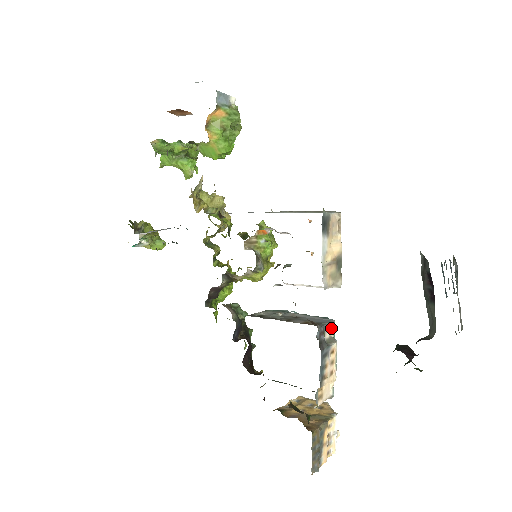
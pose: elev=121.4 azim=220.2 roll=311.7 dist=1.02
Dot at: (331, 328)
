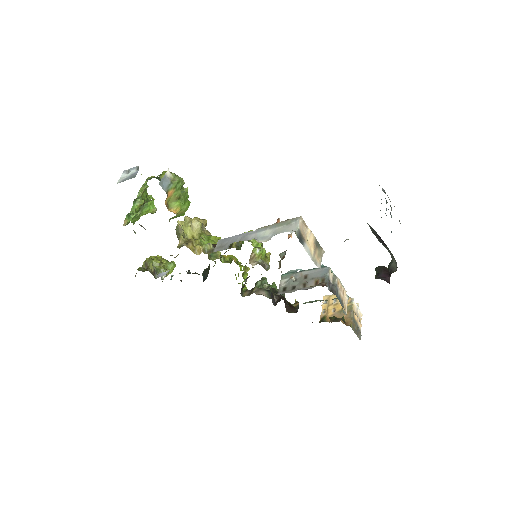
Dot at: (330, 273)
